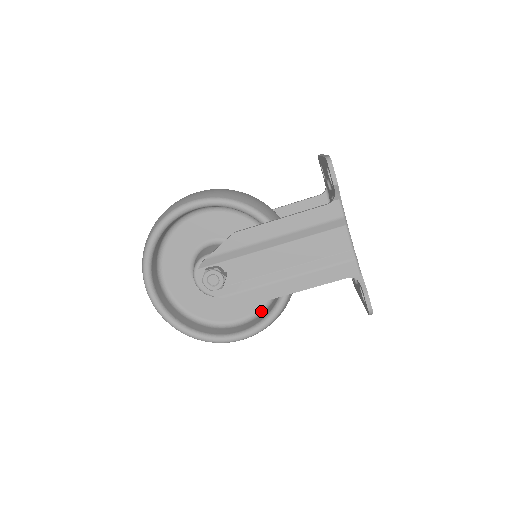
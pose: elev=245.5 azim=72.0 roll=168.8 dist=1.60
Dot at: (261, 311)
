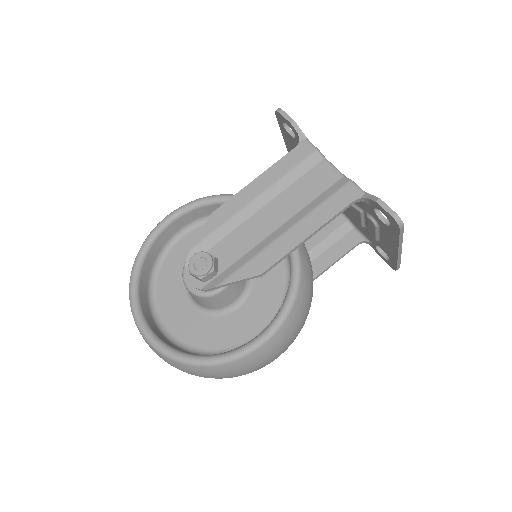
Dot at: occluded
